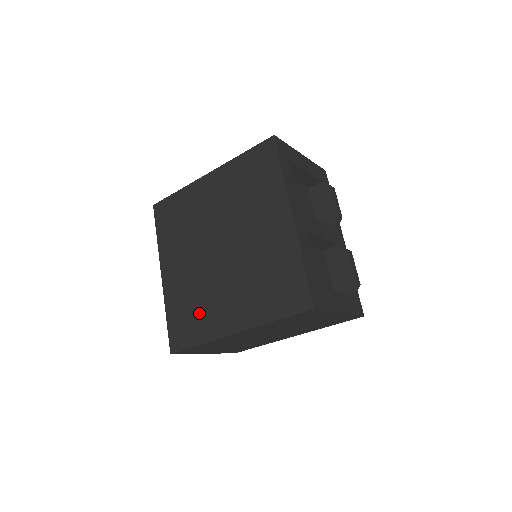
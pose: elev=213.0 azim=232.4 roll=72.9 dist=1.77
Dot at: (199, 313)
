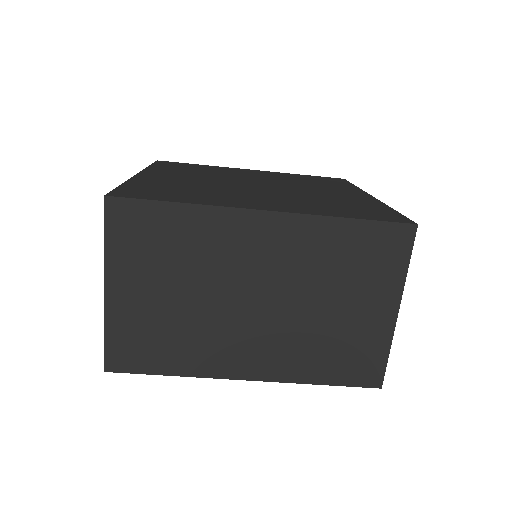
Dot at: (197, 193)
